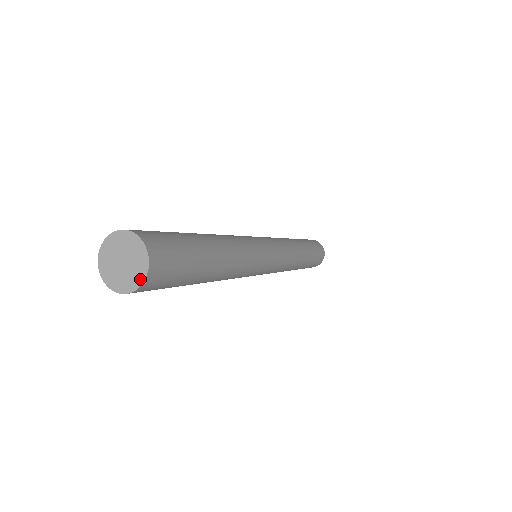
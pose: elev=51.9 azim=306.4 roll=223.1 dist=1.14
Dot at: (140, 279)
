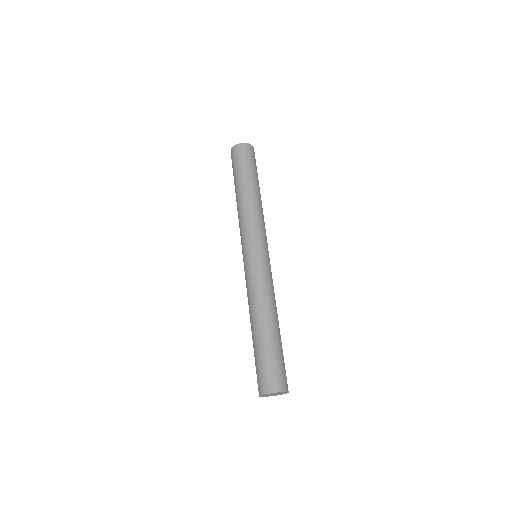
Dot at: occluded
